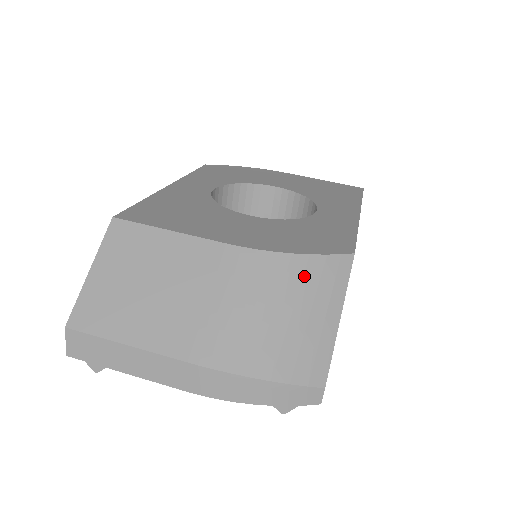
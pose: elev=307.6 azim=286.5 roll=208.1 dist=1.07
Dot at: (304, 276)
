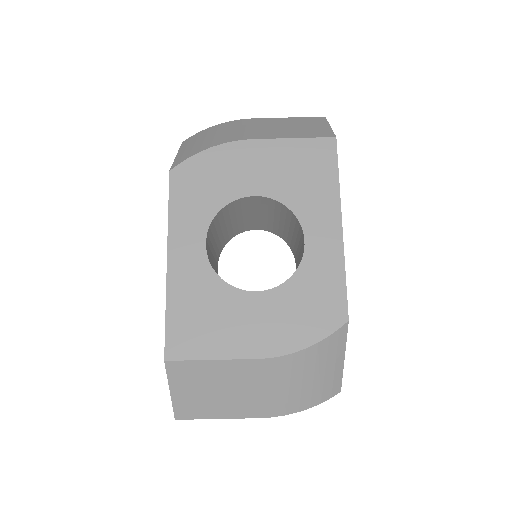
Dot at: (317, 356)
